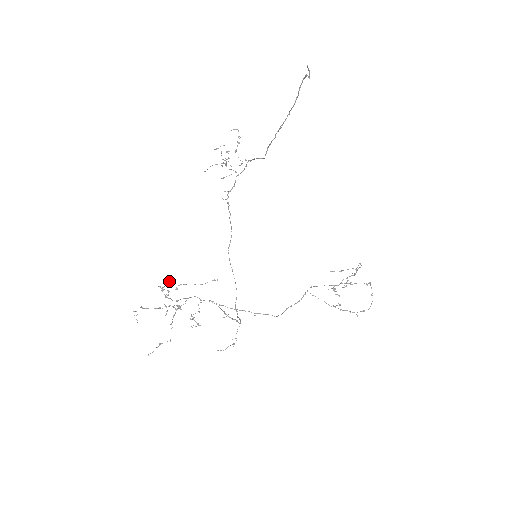
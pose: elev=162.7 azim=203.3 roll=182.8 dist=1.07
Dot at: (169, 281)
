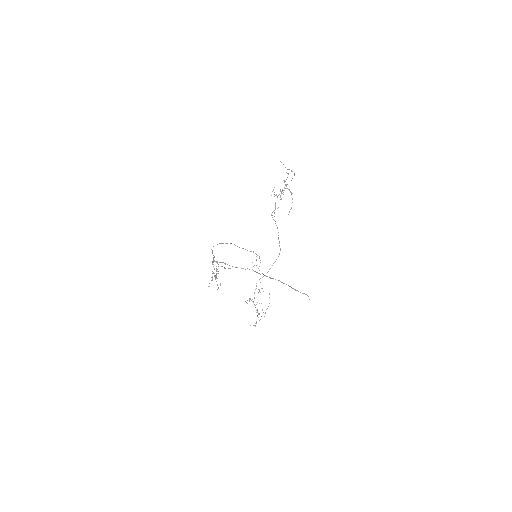
Dot at: occluded
